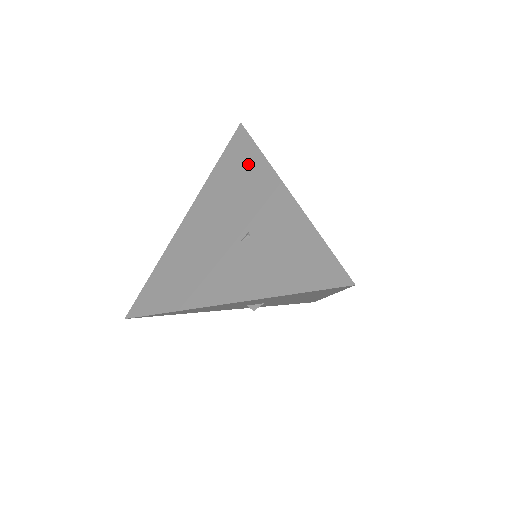
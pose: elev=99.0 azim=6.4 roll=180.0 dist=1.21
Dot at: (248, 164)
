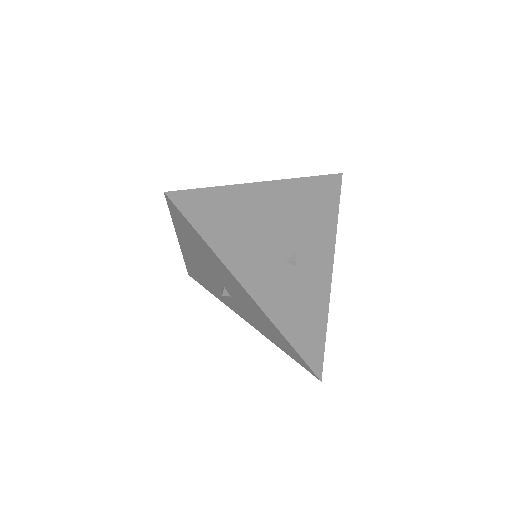
Dot at: occluded
